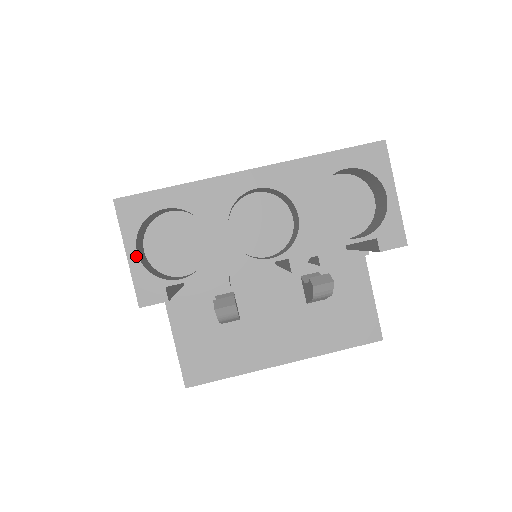
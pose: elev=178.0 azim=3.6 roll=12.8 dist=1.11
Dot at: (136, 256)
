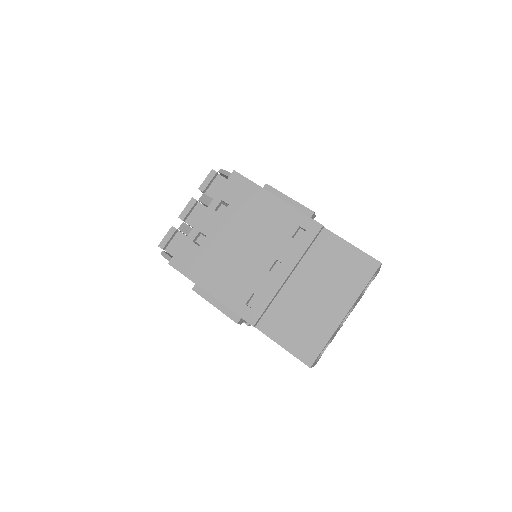
Dot at: occluded
